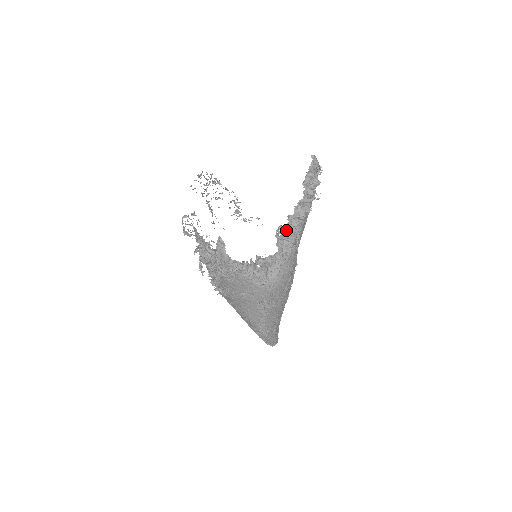
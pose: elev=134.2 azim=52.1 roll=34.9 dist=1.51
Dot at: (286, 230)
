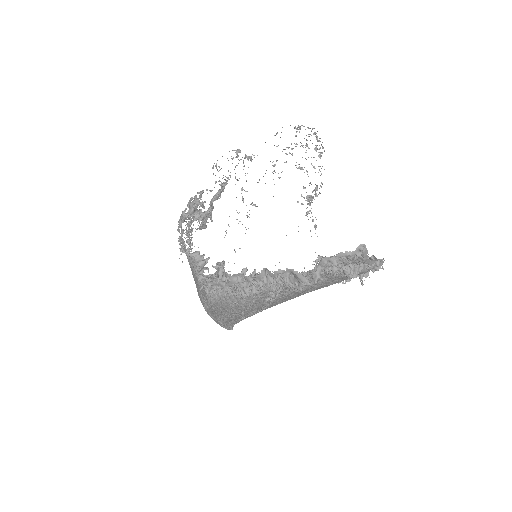
Dot at: occluded
